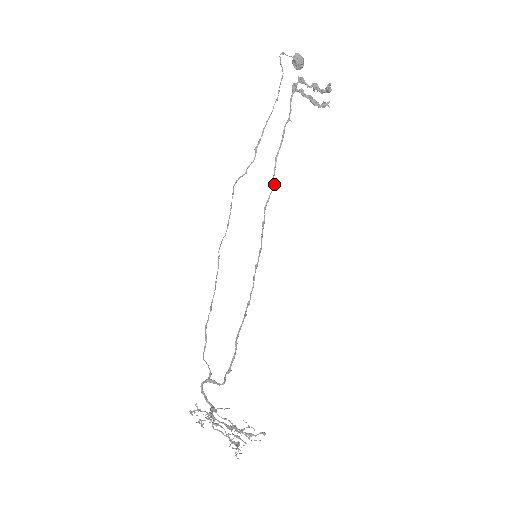
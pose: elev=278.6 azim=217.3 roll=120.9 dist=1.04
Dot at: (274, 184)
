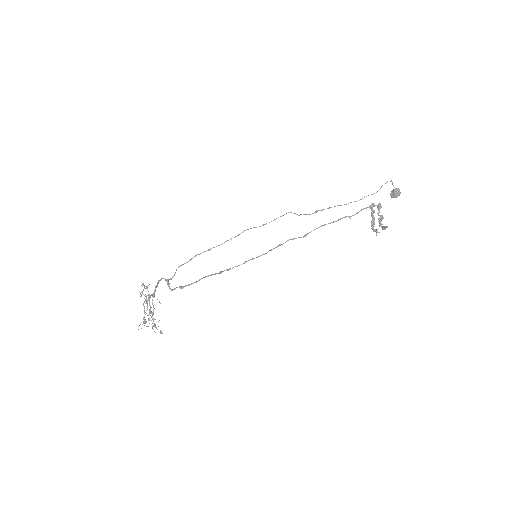
Dot at: occluded
